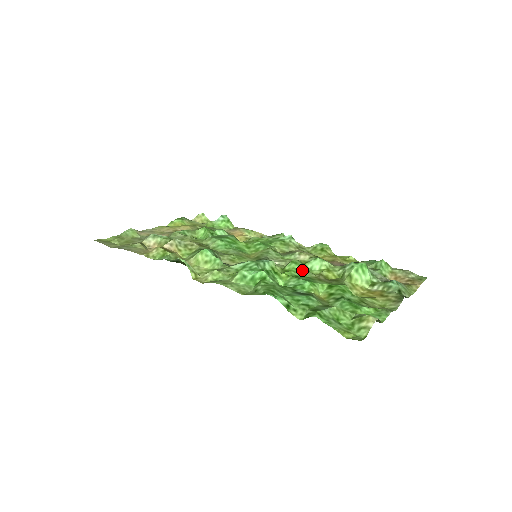
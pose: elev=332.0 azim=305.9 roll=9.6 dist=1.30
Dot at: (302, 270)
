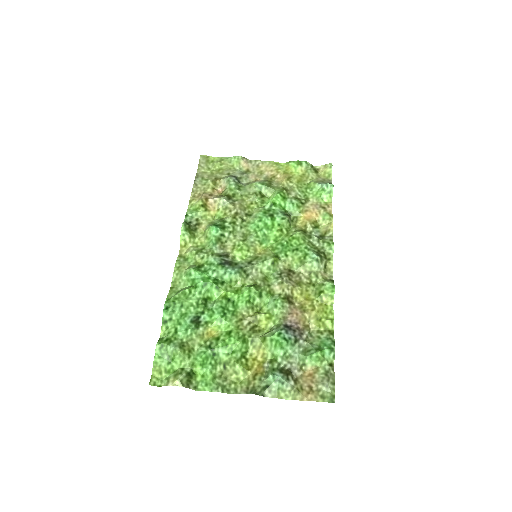
Dot at: (244, 301)
